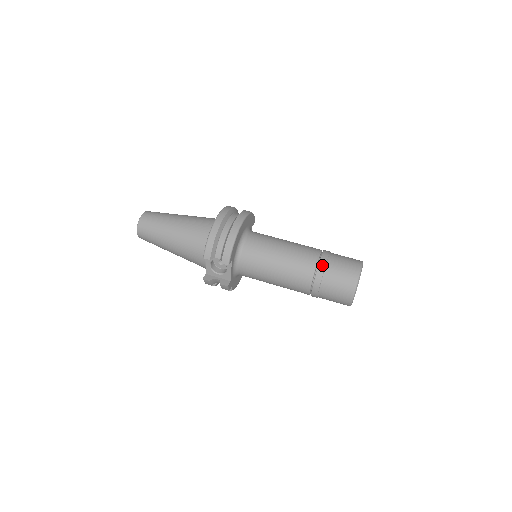
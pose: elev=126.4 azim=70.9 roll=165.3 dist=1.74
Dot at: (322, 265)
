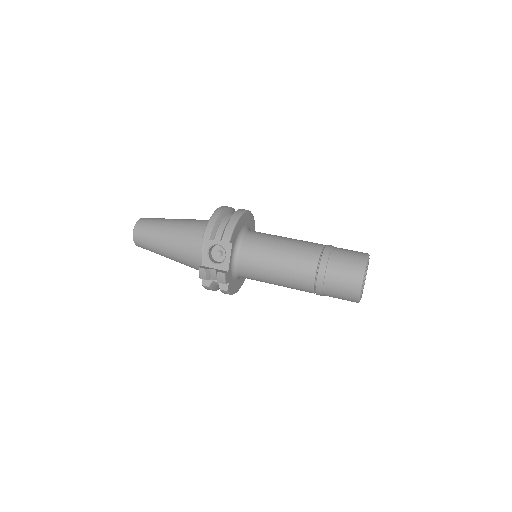
Dot at: (327, 250)
